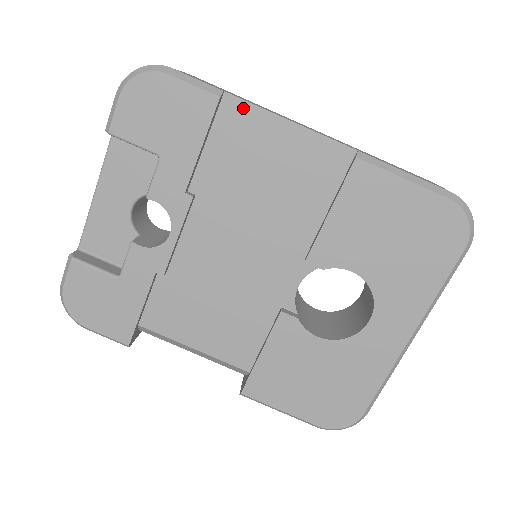
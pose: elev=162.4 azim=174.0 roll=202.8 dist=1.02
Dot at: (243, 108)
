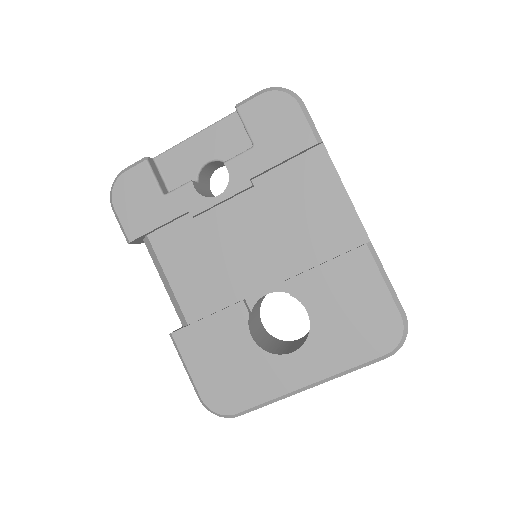
Dot at: (325, 161)
